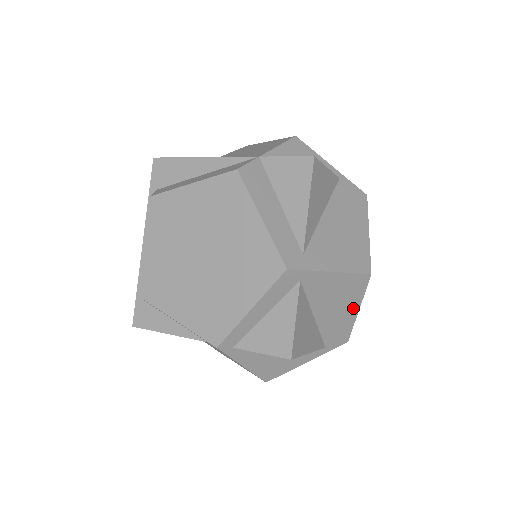
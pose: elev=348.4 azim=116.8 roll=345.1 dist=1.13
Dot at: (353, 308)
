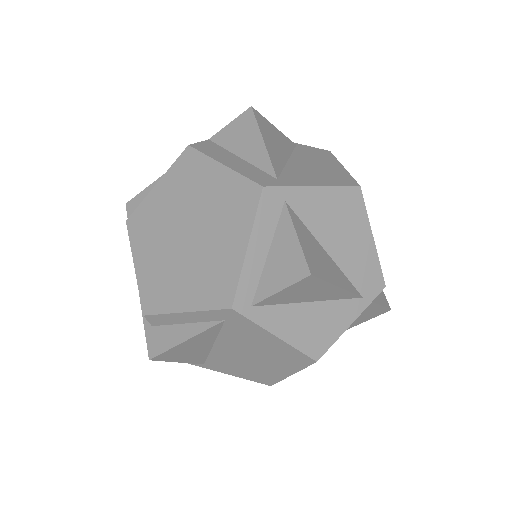
Dot at: (365, 235)
